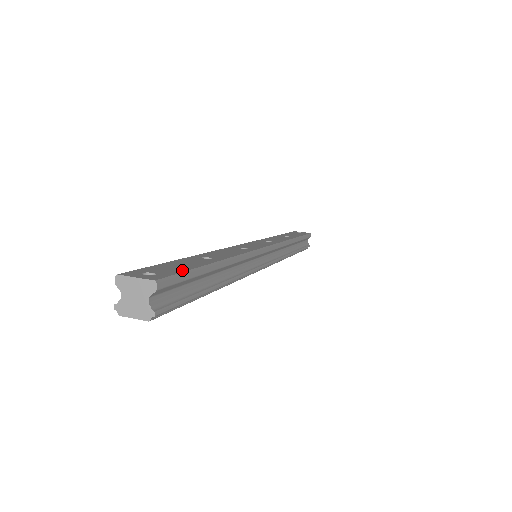
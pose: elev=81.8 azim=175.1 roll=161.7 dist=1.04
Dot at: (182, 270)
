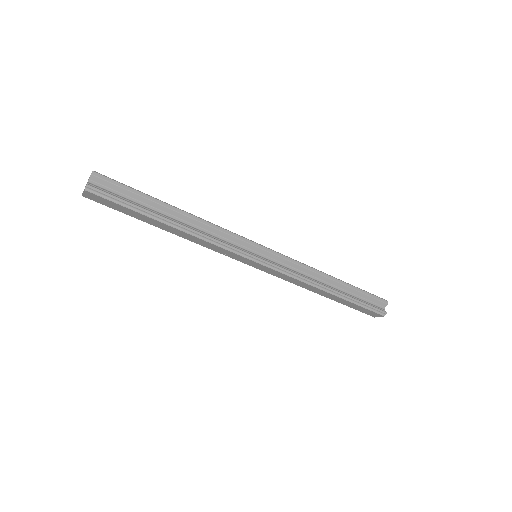
Dot at: (125, 186)
